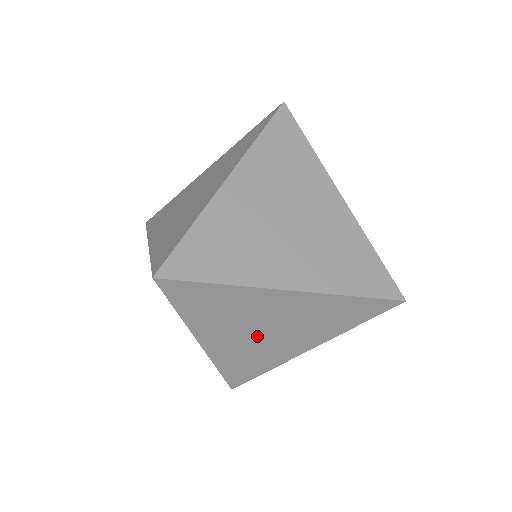
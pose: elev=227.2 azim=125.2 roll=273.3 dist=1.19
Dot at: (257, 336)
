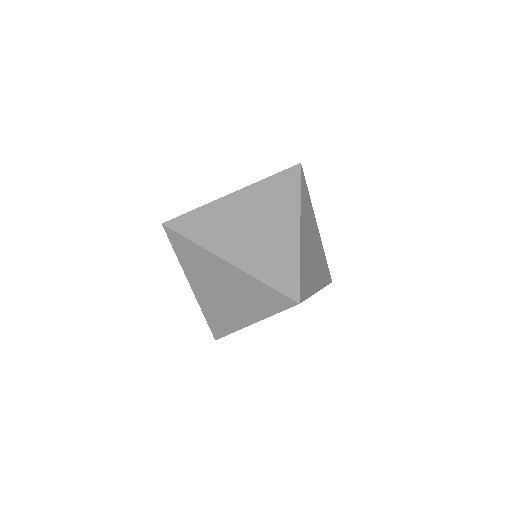
Dot at: (219, 294)
